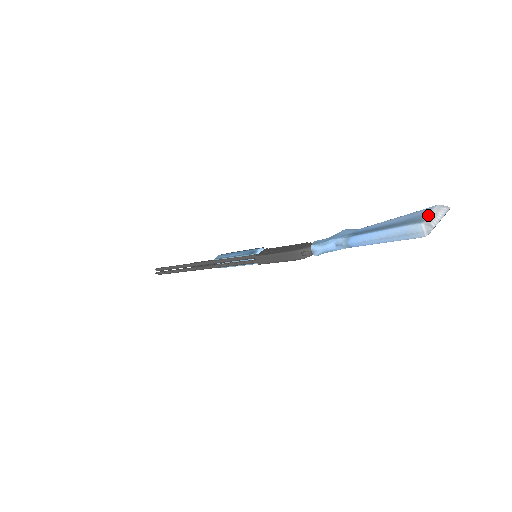
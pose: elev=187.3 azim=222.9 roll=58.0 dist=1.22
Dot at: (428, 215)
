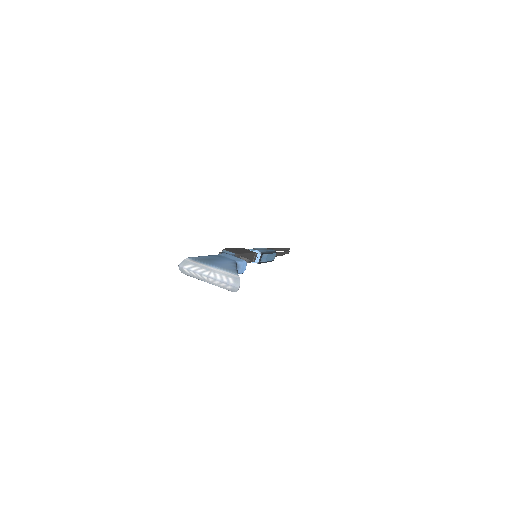
Dot at: (209, 265)
